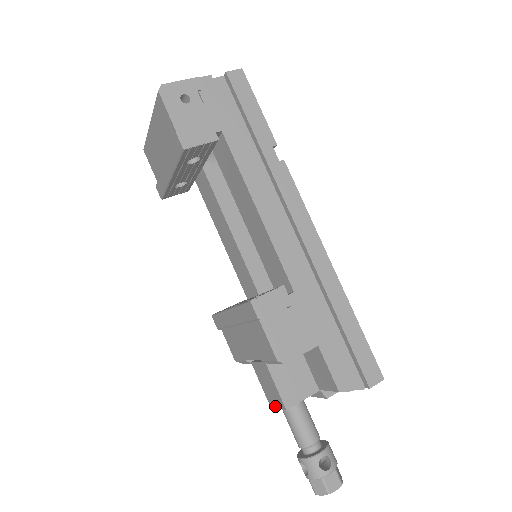
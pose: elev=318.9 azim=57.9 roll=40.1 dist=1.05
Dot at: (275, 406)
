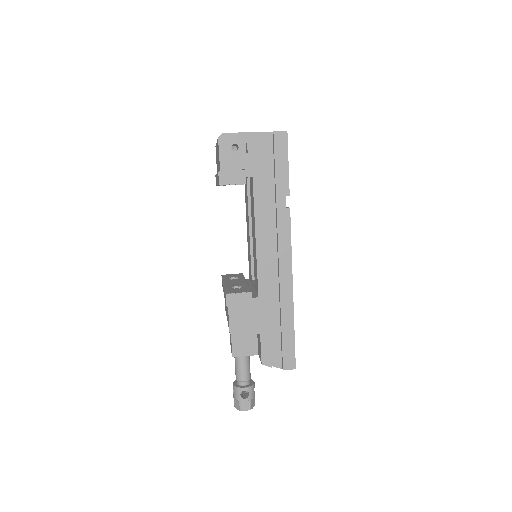
Dot at: occluded
